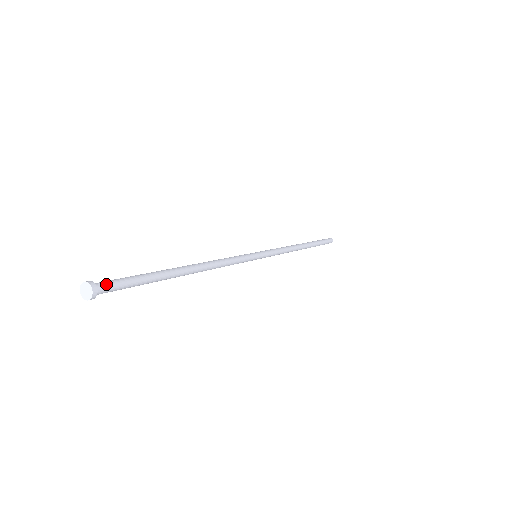
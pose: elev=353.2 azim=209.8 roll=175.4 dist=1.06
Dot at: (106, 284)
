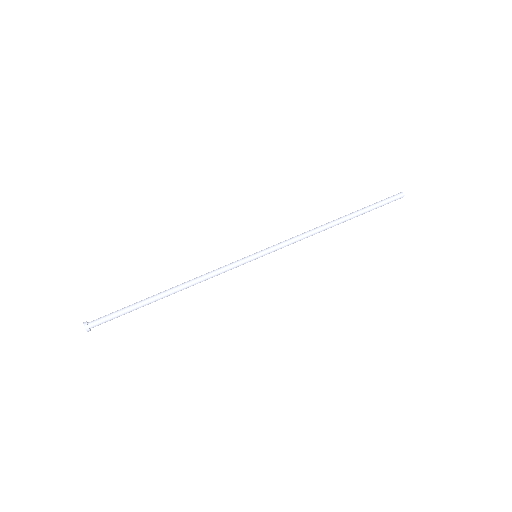
Dot at: (96, 321)
